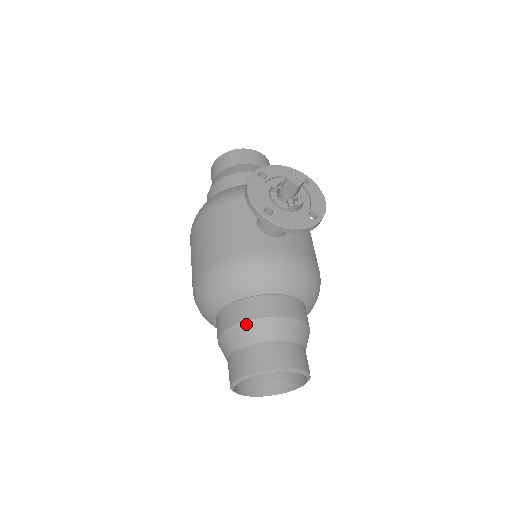
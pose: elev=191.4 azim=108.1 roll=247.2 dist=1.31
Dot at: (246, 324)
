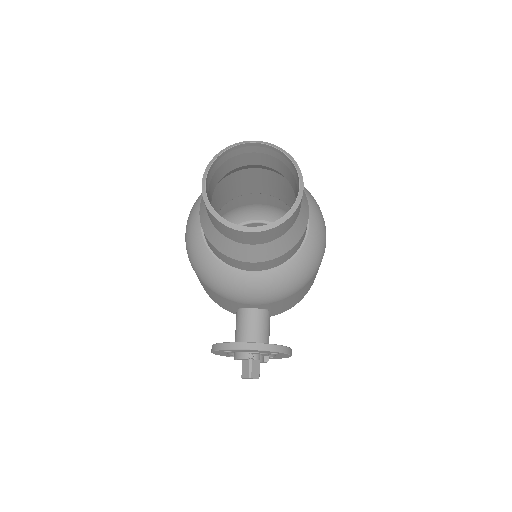
Dot at: occluded
